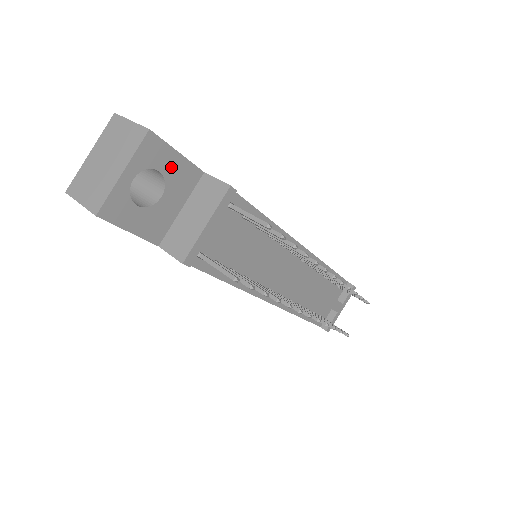
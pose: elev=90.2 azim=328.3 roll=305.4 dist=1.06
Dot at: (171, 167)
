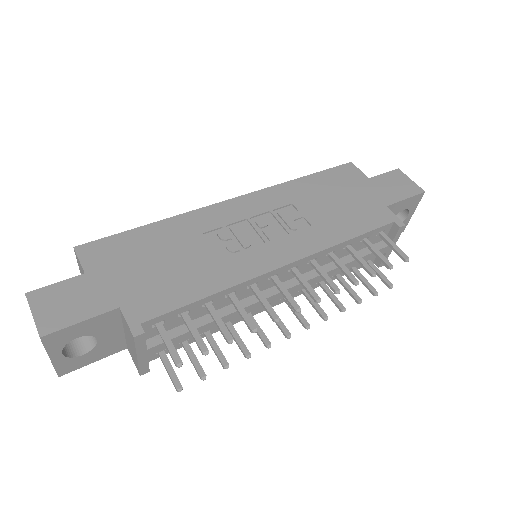
Dot at: (85, 329)
